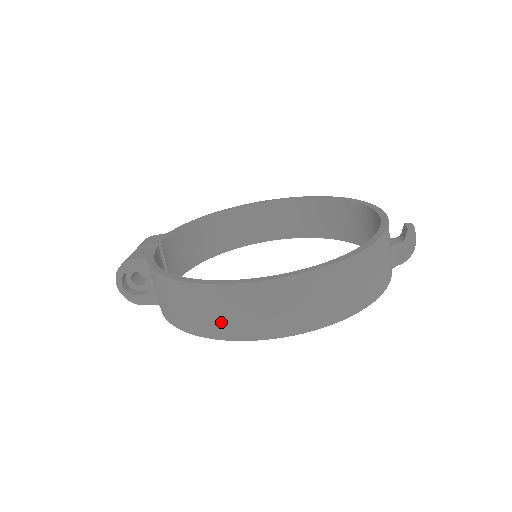
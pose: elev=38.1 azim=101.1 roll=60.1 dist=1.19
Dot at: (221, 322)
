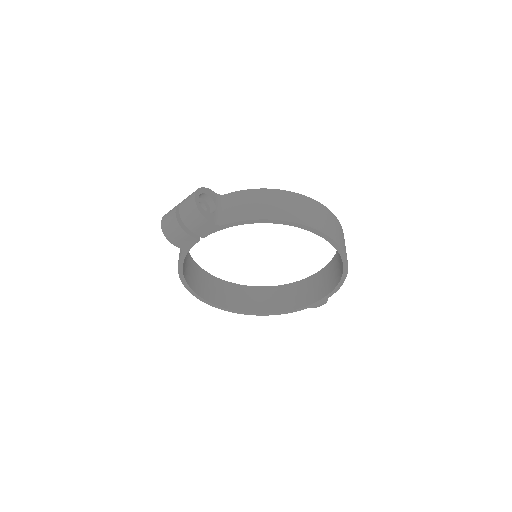
Dot at: (310, 217)
